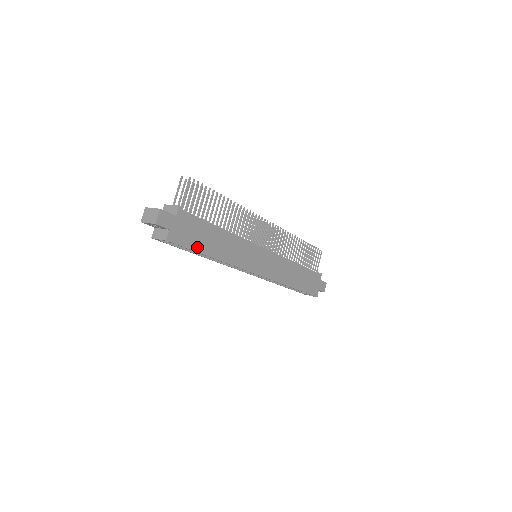
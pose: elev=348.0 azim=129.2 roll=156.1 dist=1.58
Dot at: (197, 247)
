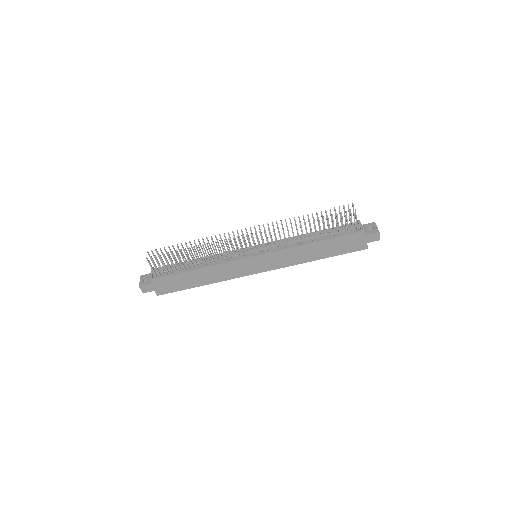
Dot at: (184, 287)
